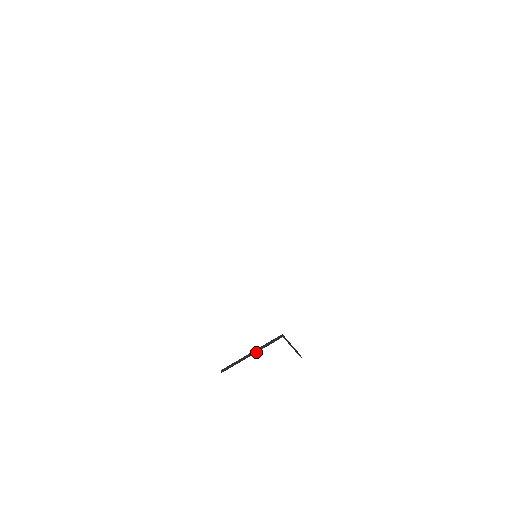
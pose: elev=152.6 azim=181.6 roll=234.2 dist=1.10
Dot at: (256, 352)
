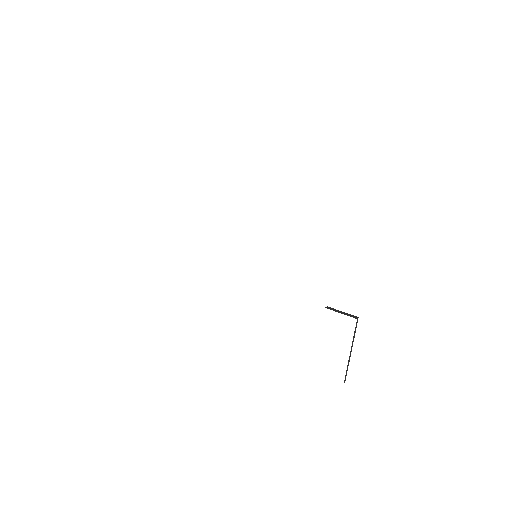
Dot at: occluded
